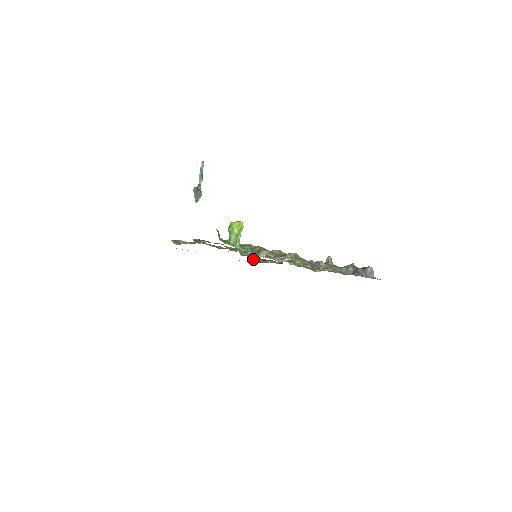
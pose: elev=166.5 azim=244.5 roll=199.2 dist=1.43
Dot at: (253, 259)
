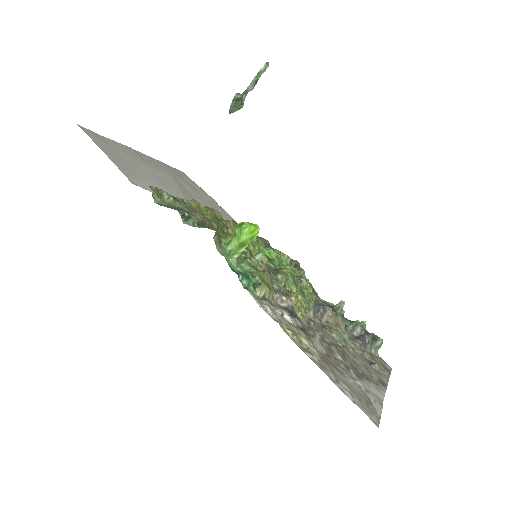
Dot at: occluded
